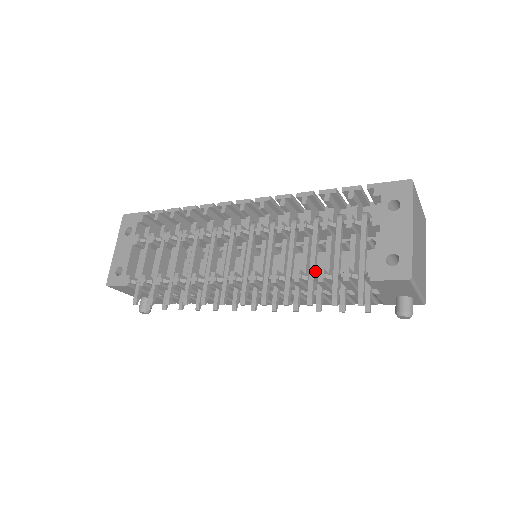
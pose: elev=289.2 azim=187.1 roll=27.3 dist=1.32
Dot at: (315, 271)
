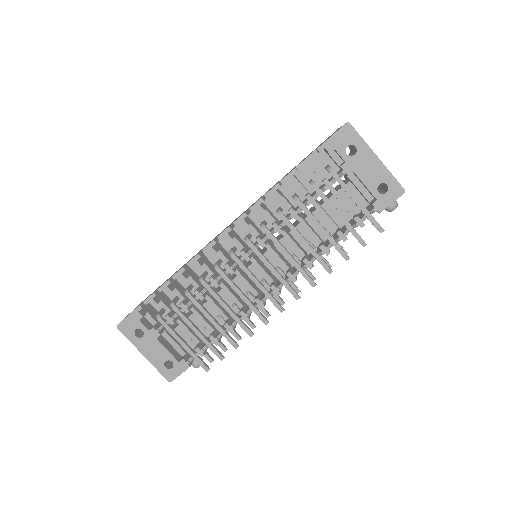
Dot at: (330, 235)
